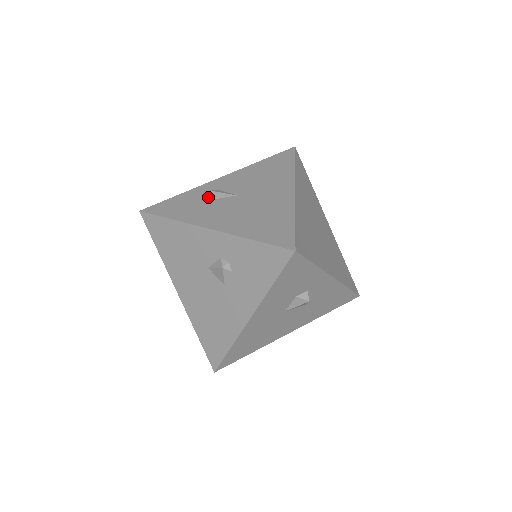
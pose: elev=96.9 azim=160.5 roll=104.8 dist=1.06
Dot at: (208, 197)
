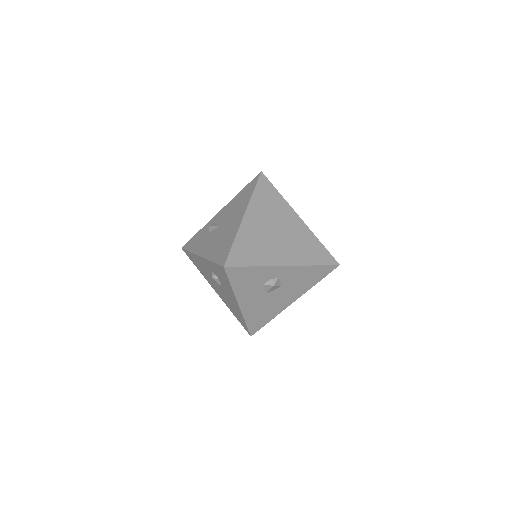
Dot at: (208, 230)
